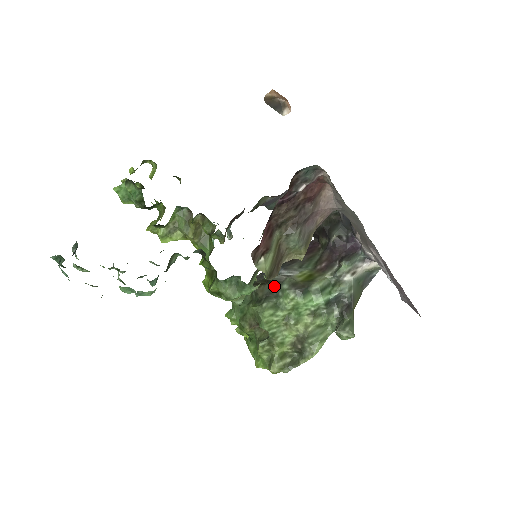
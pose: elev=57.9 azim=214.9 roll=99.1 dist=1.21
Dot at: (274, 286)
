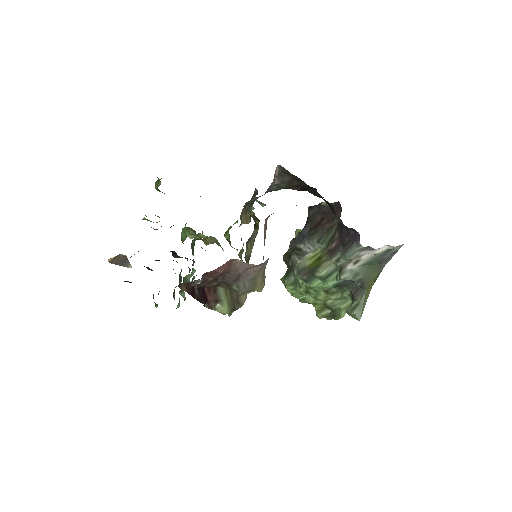
Dot at: (290, 266)
